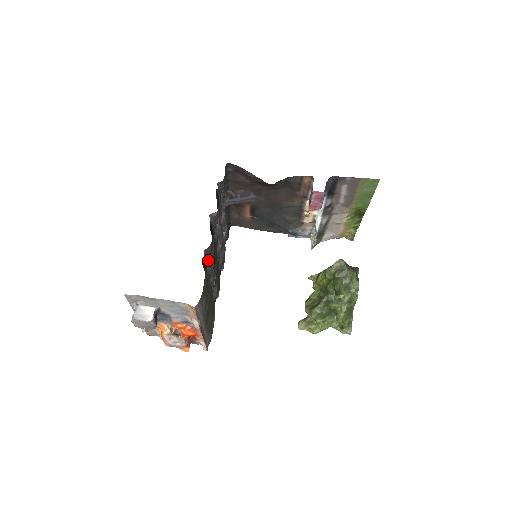
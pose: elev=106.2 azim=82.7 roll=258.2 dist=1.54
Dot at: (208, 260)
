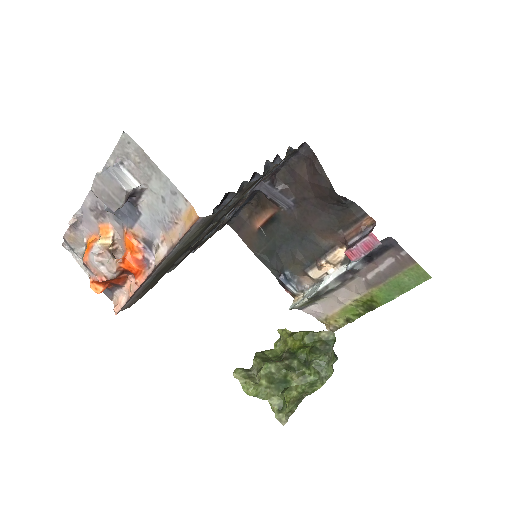
Dot at: (227, 202)
